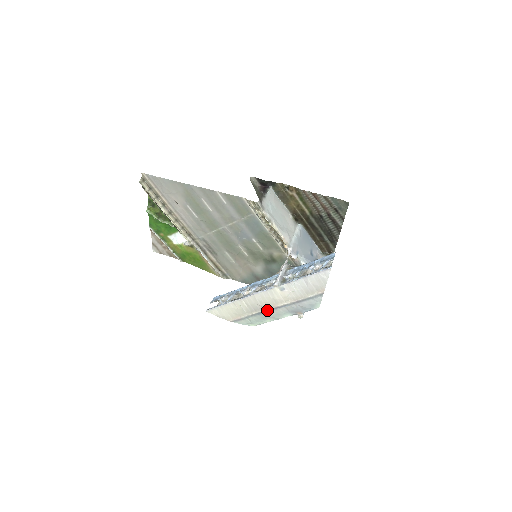
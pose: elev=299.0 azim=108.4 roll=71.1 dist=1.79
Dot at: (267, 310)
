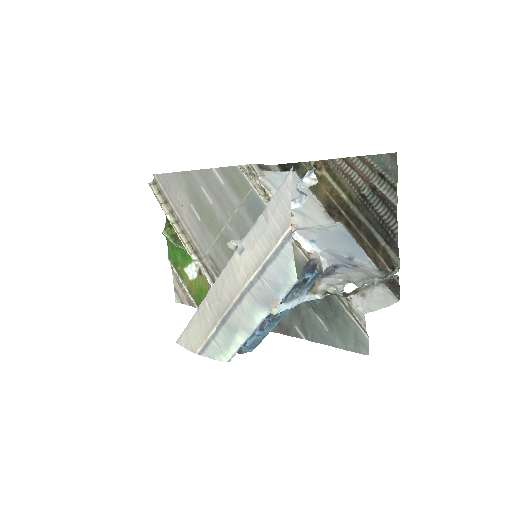
Dot at: (230, 308)
